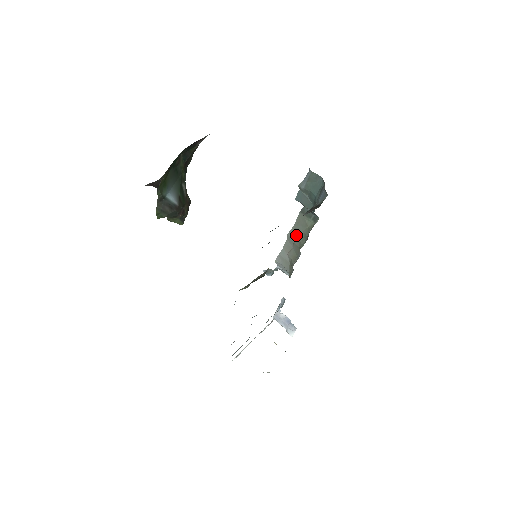
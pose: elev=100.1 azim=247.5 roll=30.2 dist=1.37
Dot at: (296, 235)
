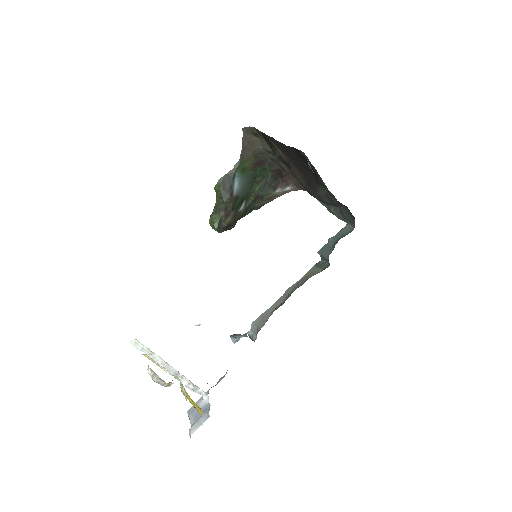
Dot at: (296, 286)
